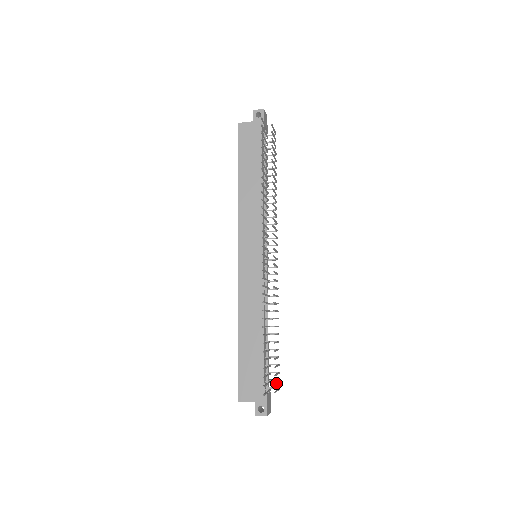
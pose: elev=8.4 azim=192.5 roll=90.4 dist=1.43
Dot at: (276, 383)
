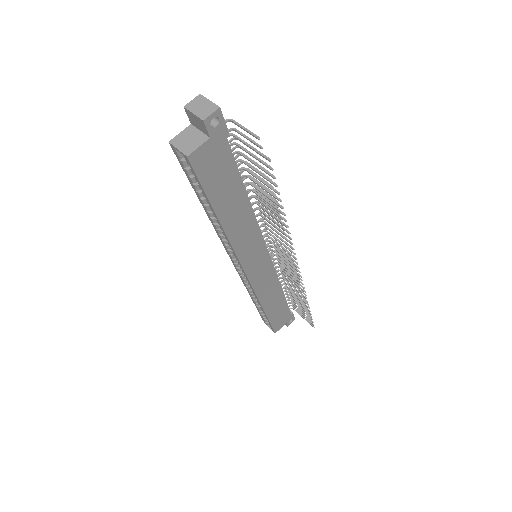
Dot at: occluded
